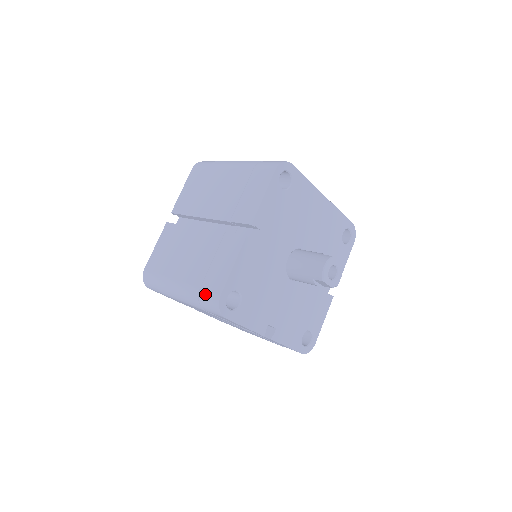
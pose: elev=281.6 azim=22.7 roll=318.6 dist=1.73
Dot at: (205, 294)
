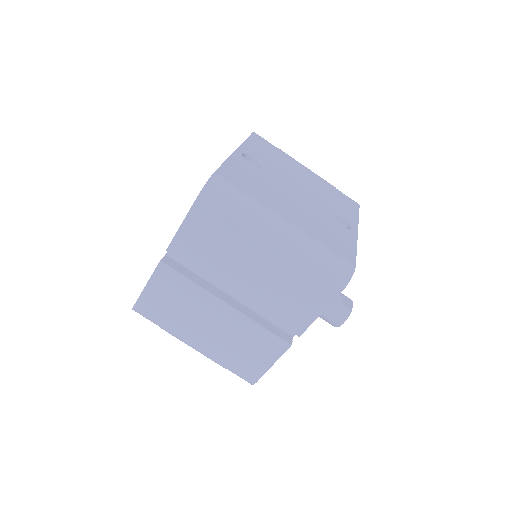
Dot at: (236, 372)
